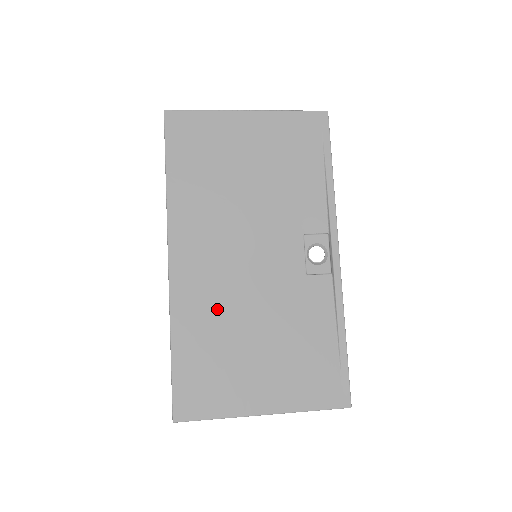
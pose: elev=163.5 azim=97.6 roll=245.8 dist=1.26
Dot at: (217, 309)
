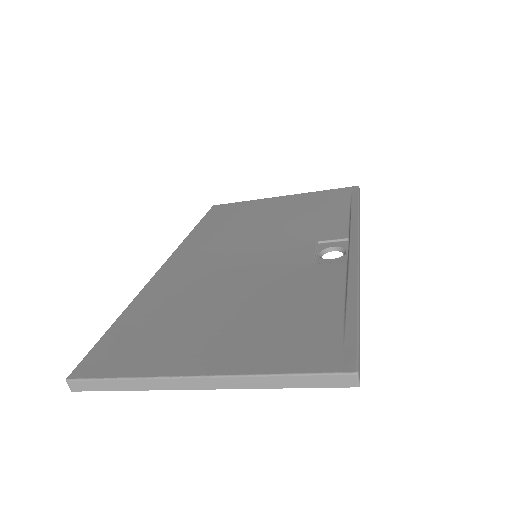
Dot at: (192, 289)
